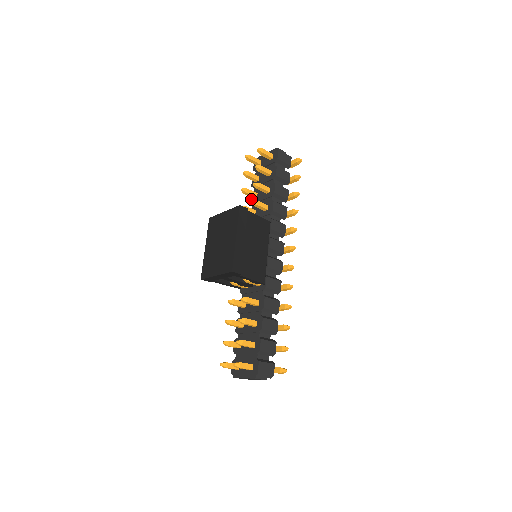
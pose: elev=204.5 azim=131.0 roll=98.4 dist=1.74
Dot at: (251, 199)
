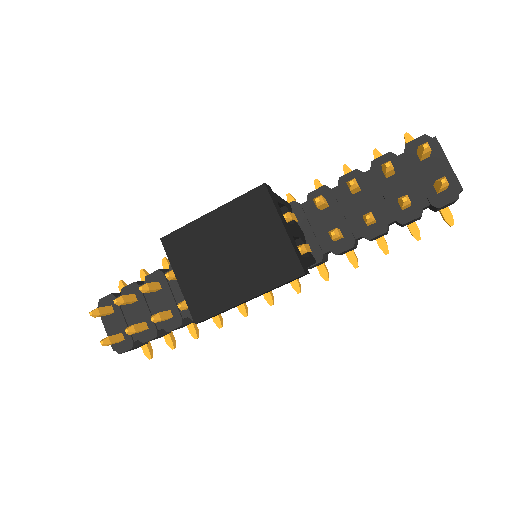
Dot at: (347, 179)
